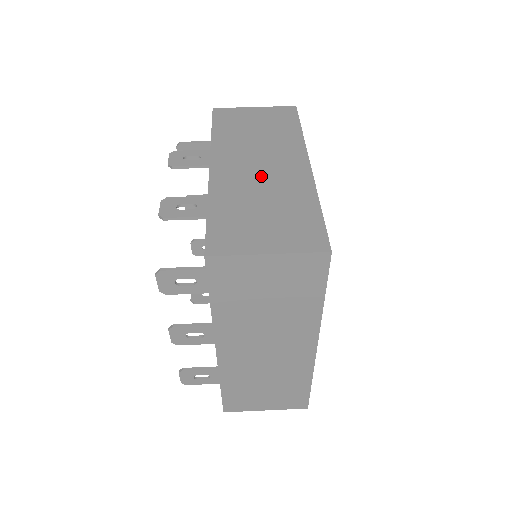
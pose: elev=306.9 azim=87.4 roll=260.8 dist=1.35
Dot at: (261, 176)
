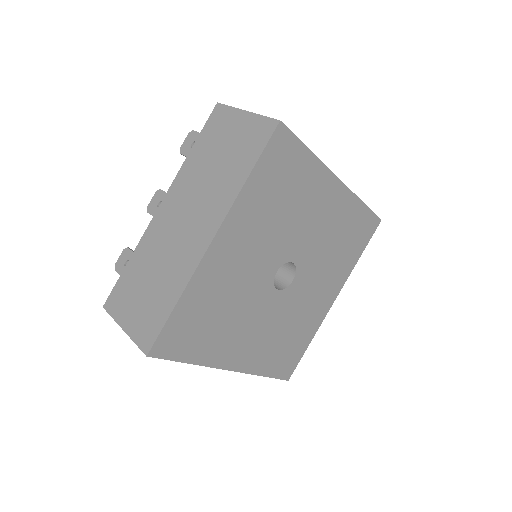
Dot at: occluded
